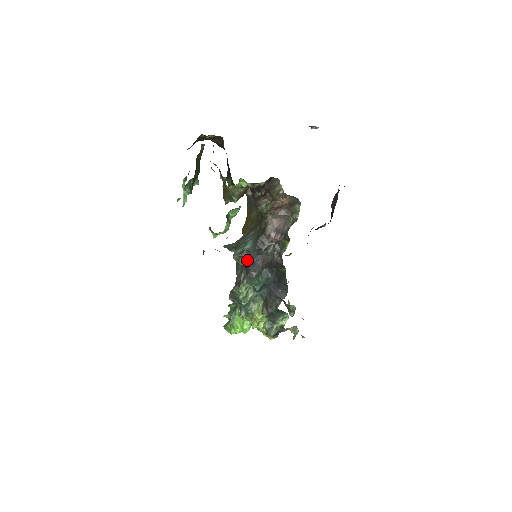
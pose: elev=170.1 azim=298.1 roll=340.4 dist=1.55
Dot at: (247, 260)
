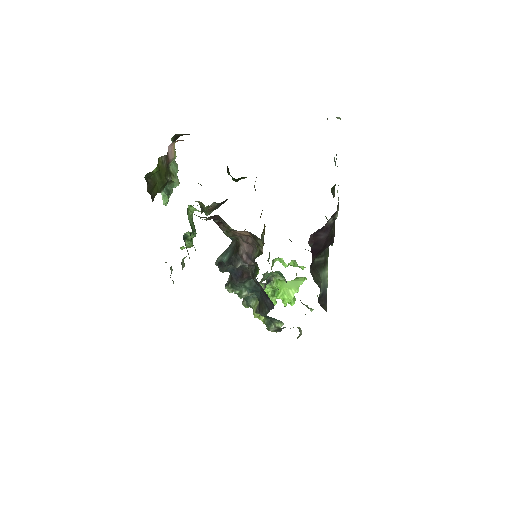
Dot at: (226, 270)
